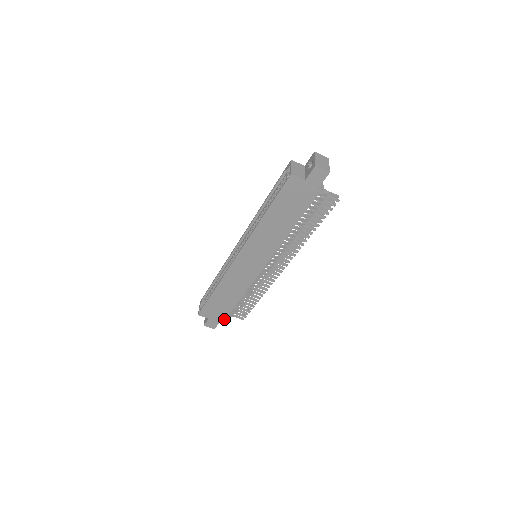
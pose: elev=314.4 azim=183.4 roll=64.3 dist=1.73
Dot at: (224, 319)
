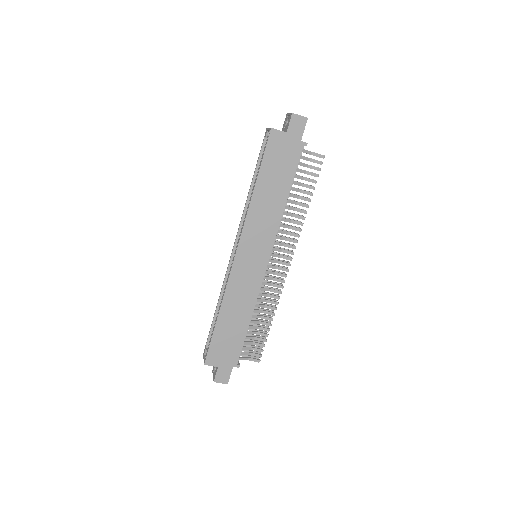
Dot at: (237, 362)
